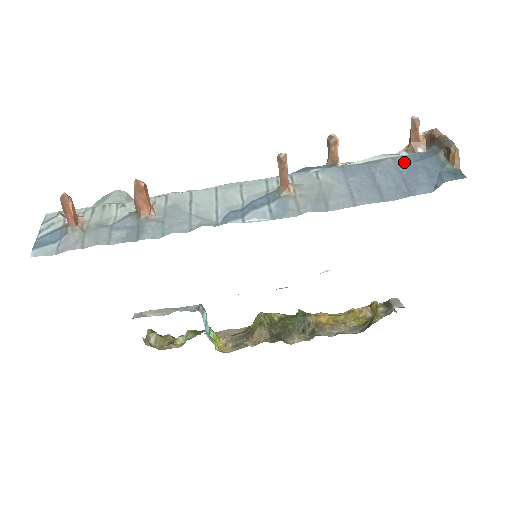
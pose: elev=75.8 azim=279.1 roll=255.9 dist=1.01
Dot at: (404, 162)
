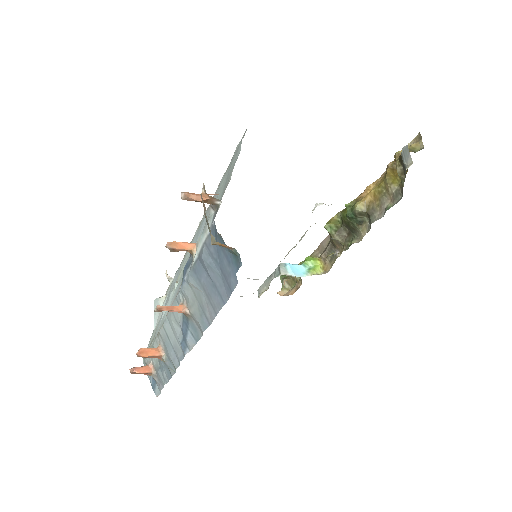
Dot at: (211, 246)
